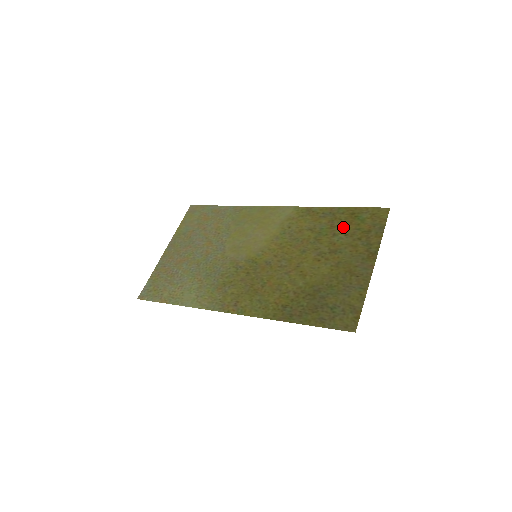
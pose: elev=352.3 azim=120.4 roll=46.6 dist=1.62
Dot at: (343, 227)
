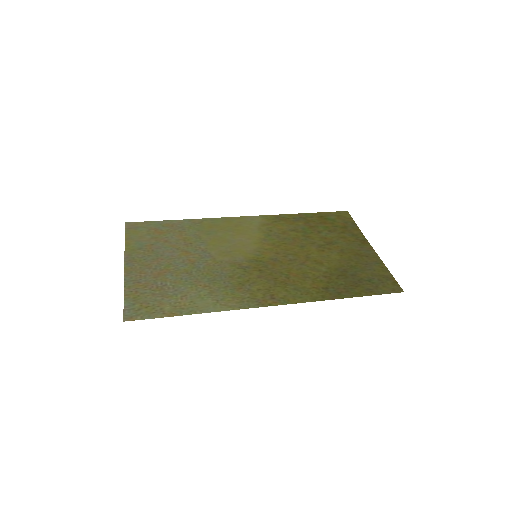
Dot at: (322, 226)
